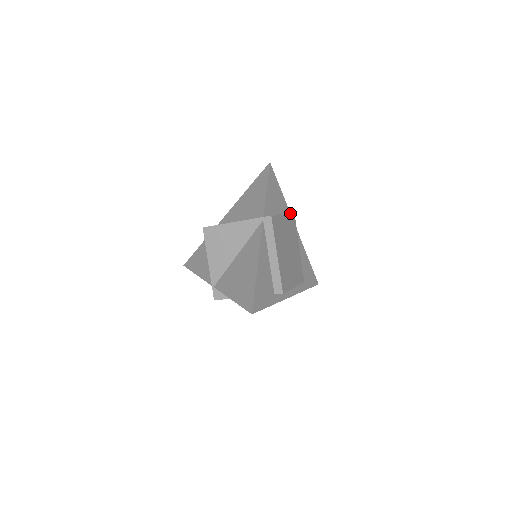
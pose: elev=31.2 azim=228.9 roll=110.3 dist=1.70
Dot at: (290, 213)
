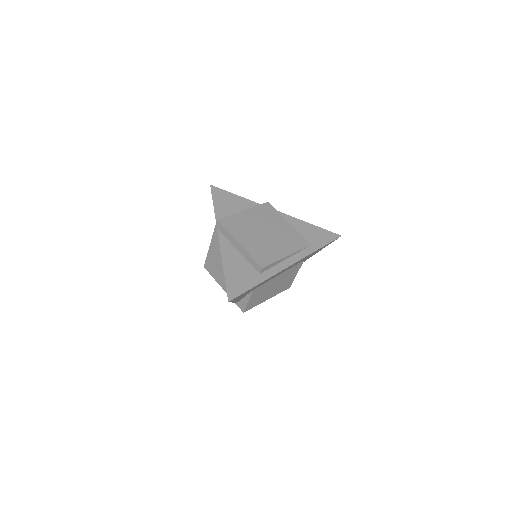
Dot at: (259, 204)
